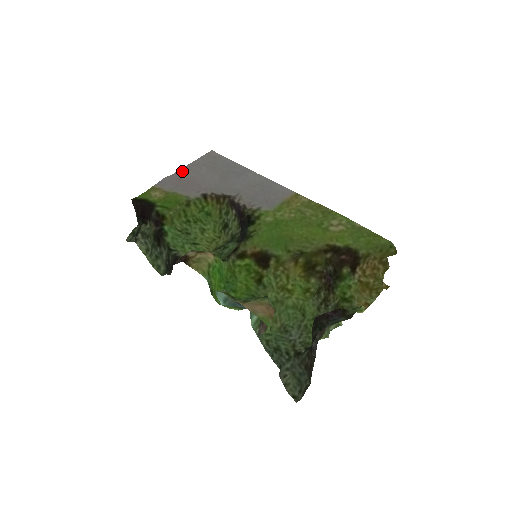
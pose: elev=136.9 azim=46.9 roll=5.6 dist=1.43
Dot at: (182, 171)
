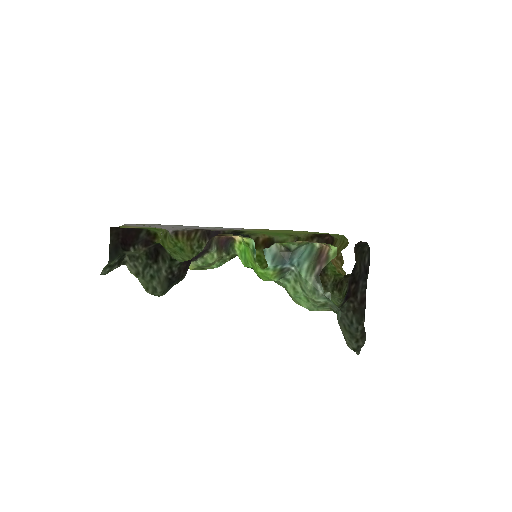
Dot at: occluded
